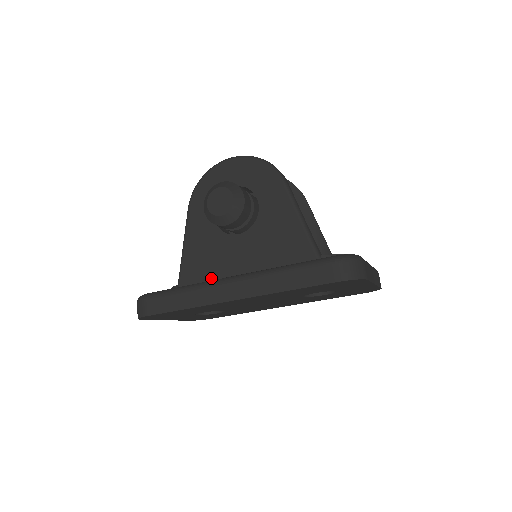
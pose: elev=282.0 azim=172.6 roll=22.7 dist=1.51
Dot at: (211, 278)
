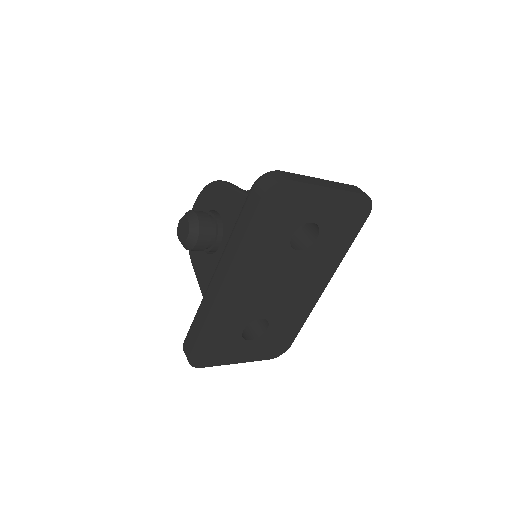
Dot at: occluded
